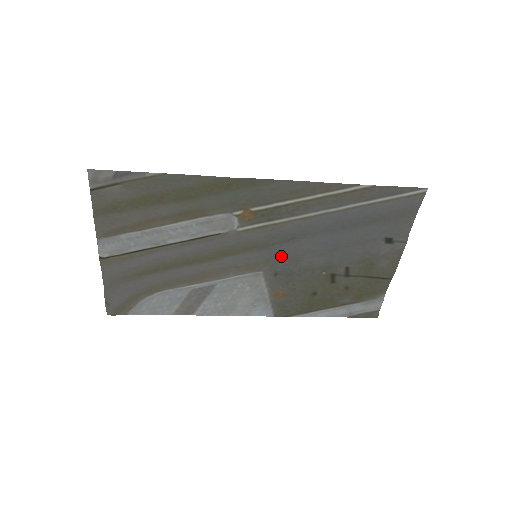
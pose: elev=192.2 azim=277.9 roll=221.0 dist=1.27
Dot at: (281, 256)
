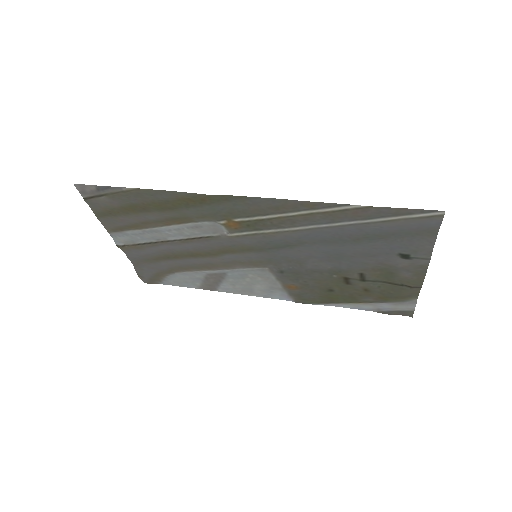
Dot at: (282, 258)
